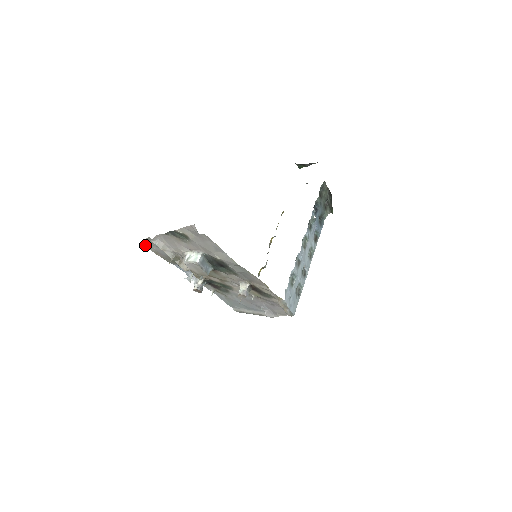
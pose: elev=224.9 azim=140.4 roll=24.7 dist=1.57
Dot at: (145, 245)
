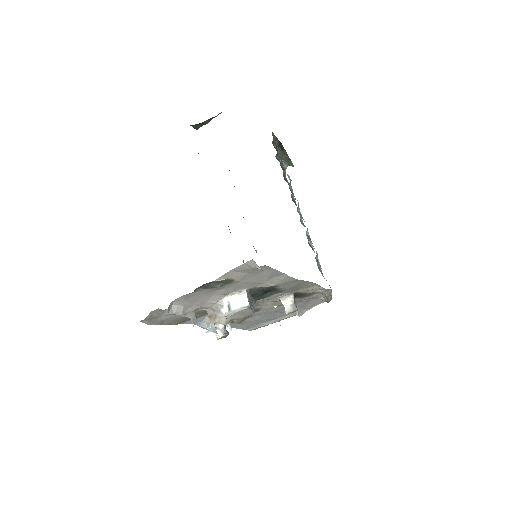
Dot at: (146, 322)
